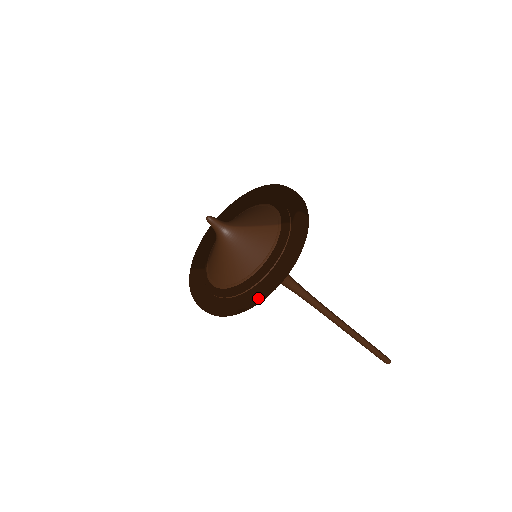
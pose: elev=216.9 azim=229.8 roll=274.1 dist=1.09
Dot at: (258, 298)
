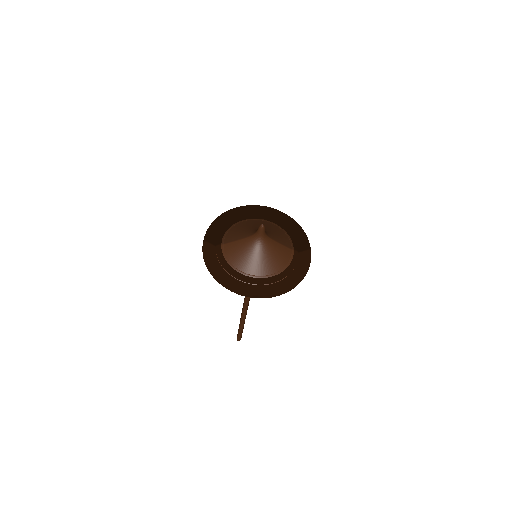
Dot at: (274, 295)
